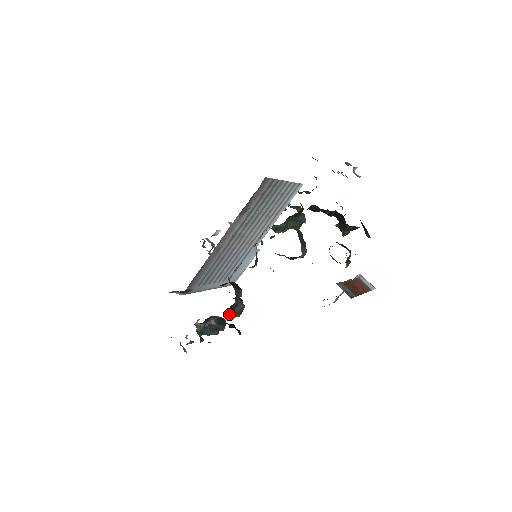
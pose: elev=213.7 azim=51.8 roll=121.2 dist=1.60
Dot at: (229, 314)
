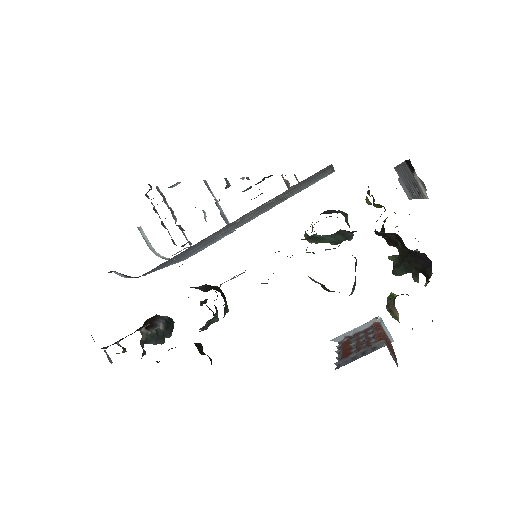
Dot at: (200, 331)
